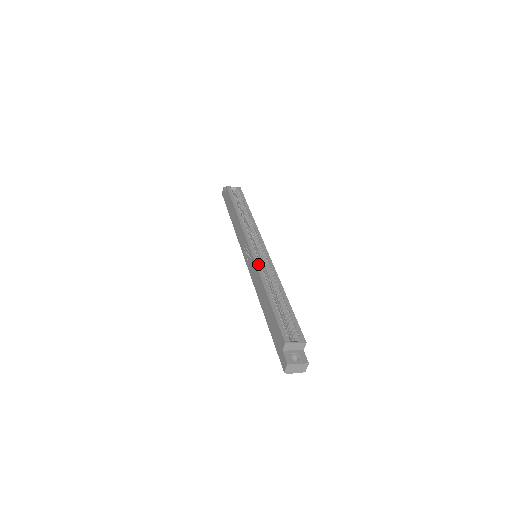
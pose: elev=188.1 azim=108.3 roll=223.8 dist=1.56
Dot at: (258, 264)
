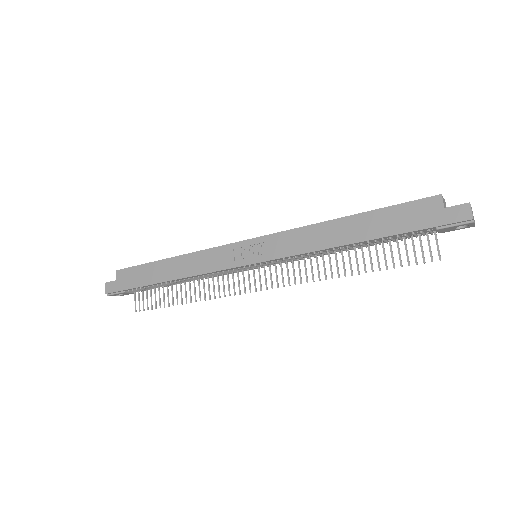
Dot at: (286, 231)
